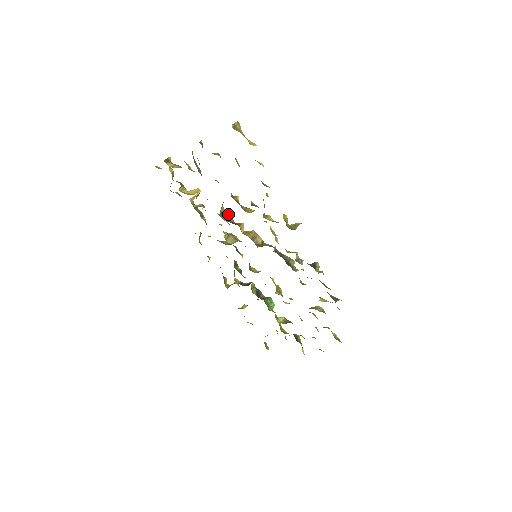
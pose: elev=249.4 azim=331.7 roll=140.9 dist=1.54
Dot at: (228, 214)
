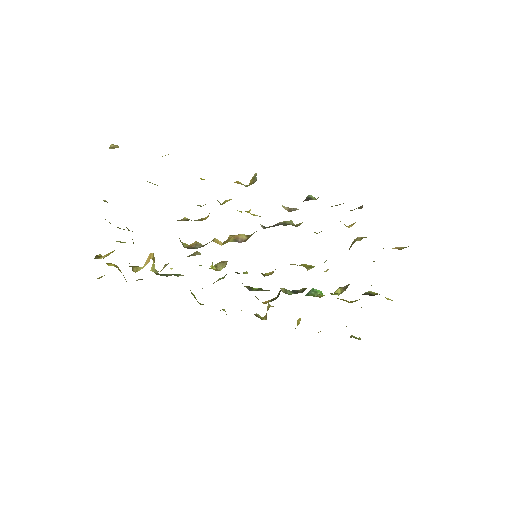
Dot at: (194, 244)
